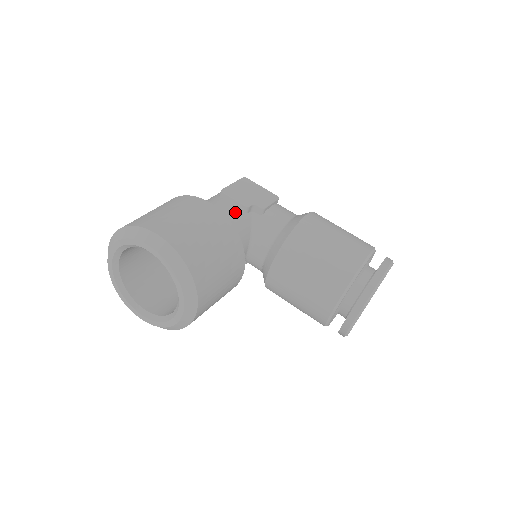
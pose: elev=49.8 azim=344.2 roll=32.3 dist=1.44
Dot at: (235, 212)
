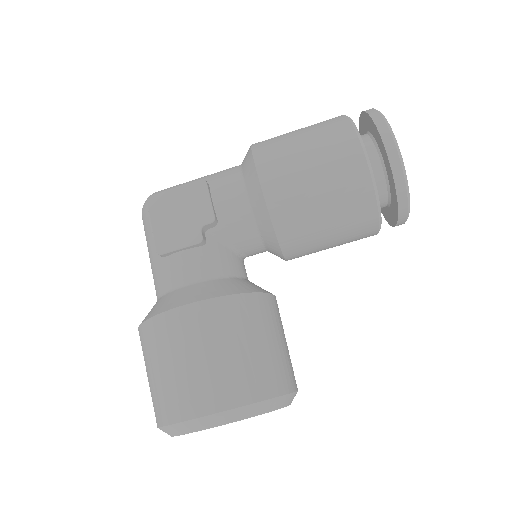
Dot at: (199, 260)
